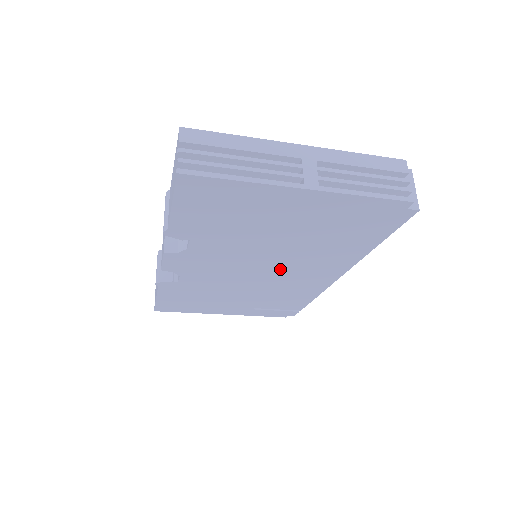
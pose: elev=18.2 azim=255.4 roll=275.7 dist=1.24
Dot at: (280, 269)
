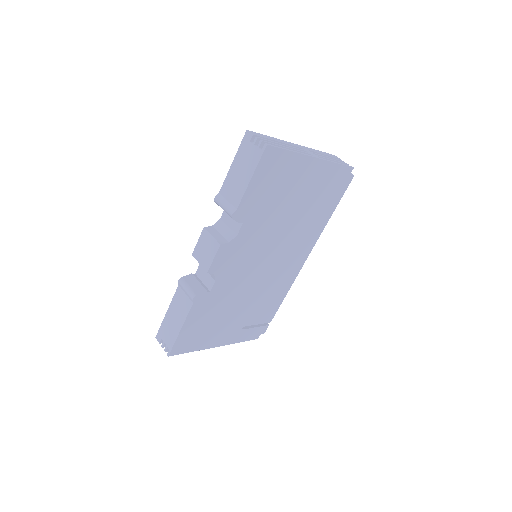
Dot at: (278, 256)
